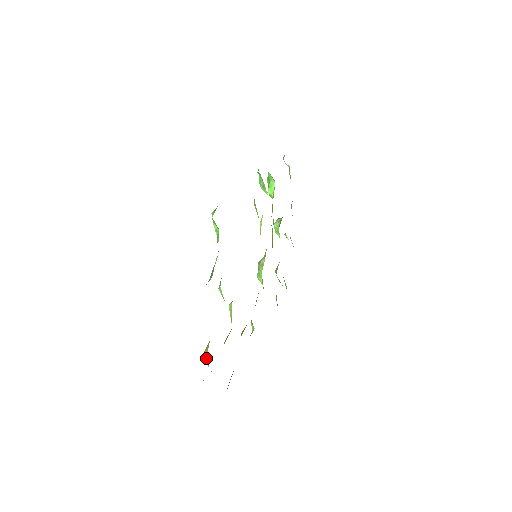
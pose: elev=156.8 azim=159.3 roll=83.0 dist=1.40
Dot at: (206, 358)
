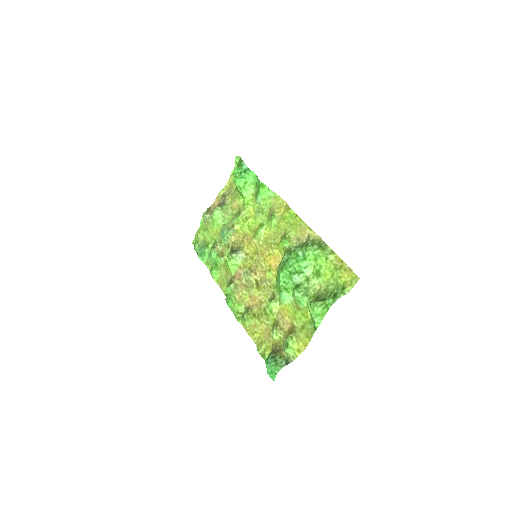
Dot at: (291, 348)
